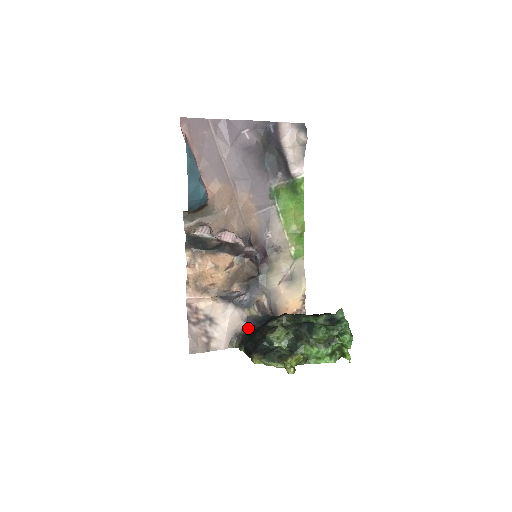
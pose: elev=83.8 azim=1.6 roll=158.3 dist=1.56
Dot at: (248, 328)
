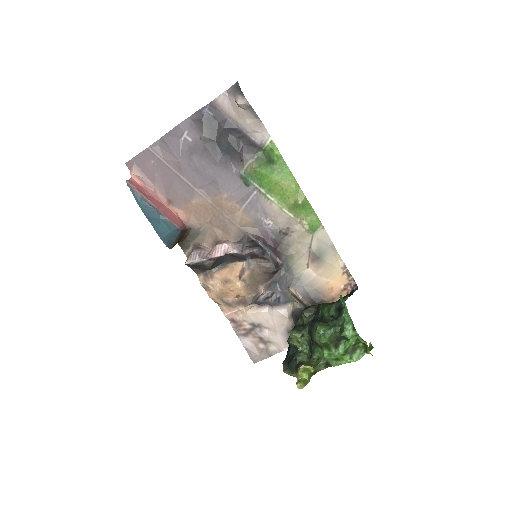
Dot at: occluded
